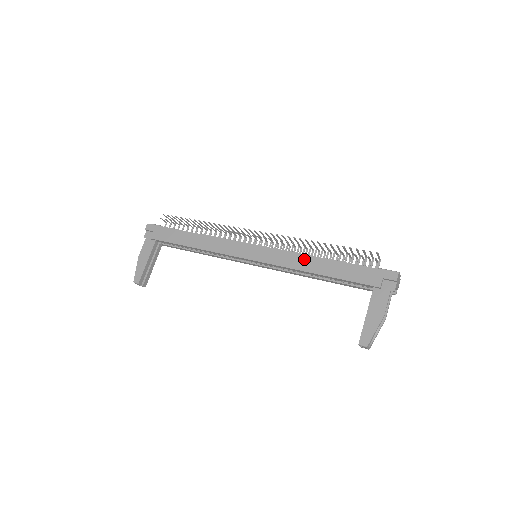
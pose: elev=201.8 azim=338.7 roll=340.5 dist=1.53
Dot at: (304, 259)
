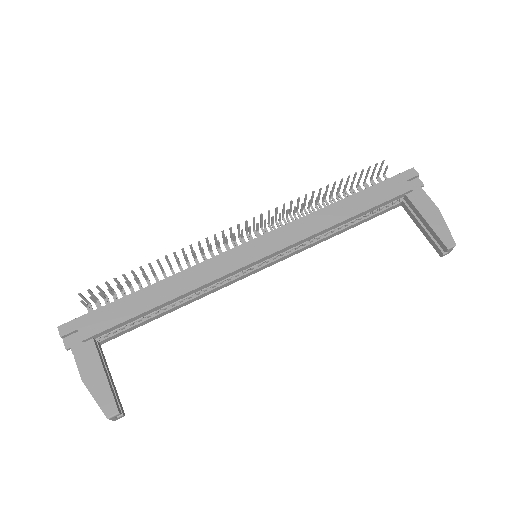
Dot at: (320, 216)
